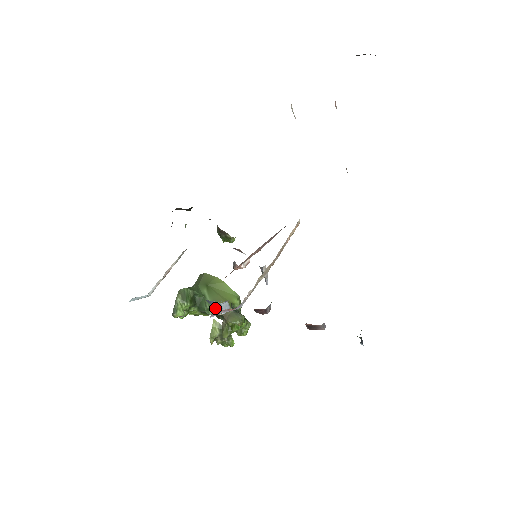
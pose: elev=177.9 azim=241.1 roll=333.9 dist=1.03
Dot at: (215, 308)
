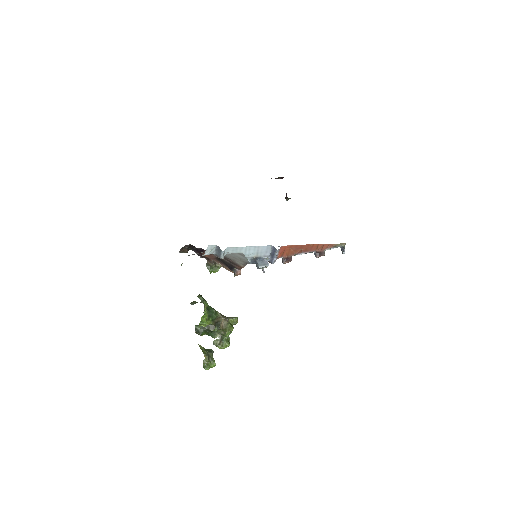
Dot at: (263, 263)
